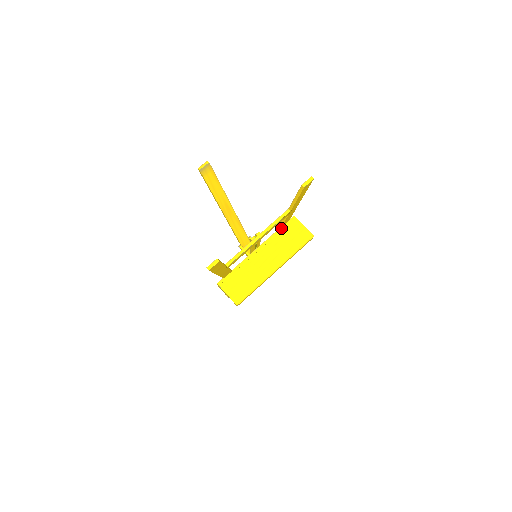
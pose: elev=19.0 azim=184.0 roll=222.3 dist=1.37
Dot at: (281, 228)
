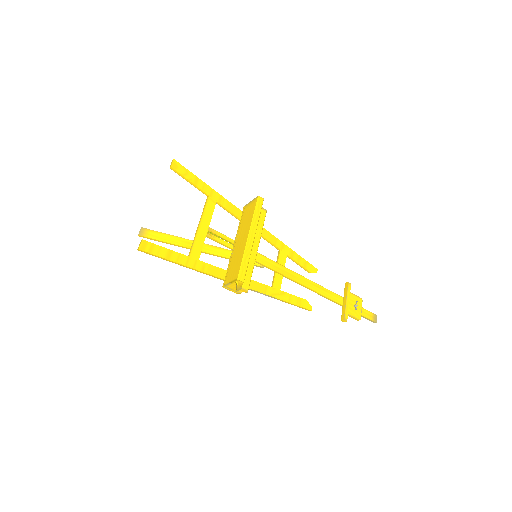
Dot at: (241, 219)
